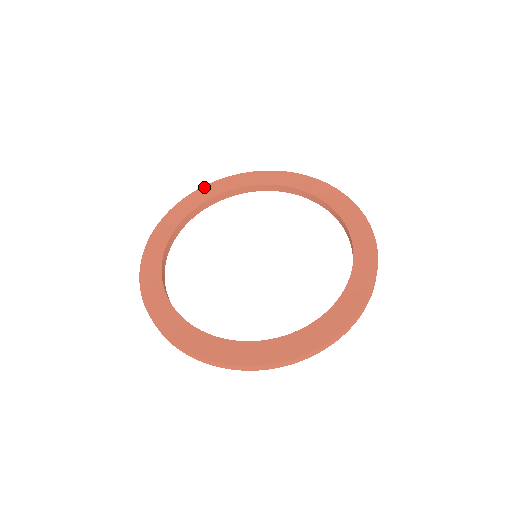
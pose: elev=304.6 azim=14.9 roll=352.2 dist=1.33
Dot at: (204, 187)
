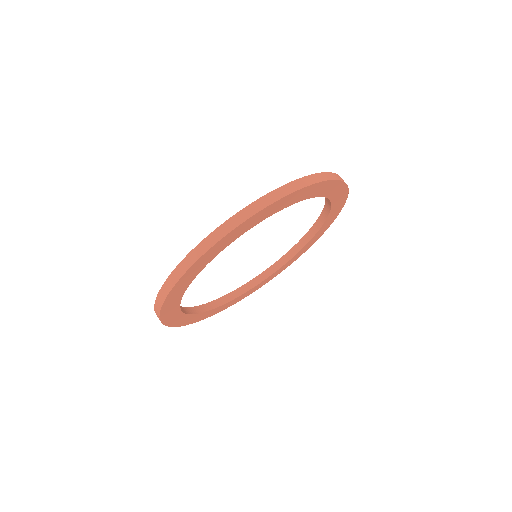
Dot at: occluded
